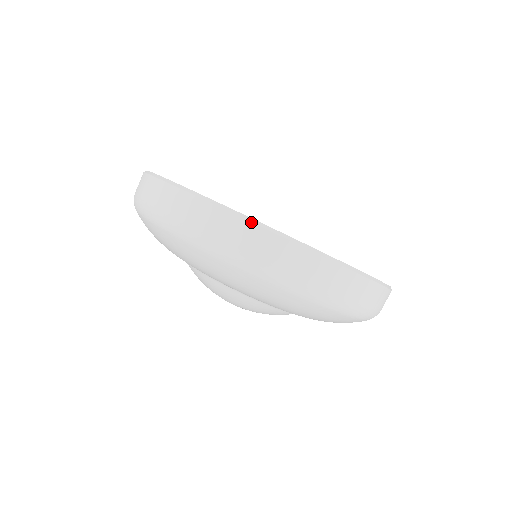
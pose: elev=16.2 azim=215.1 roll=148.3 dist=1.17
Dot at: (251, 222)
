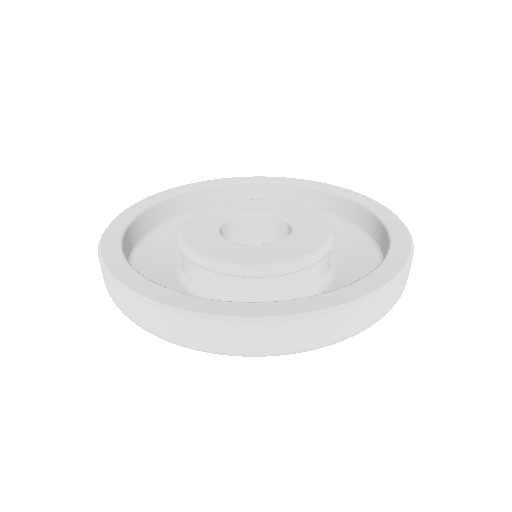
Dot at: (101, 265)
